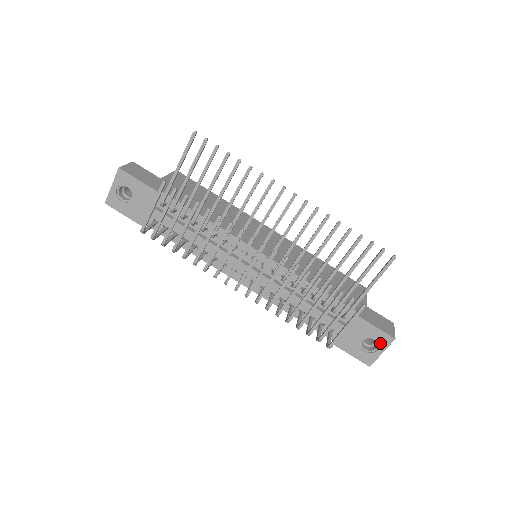
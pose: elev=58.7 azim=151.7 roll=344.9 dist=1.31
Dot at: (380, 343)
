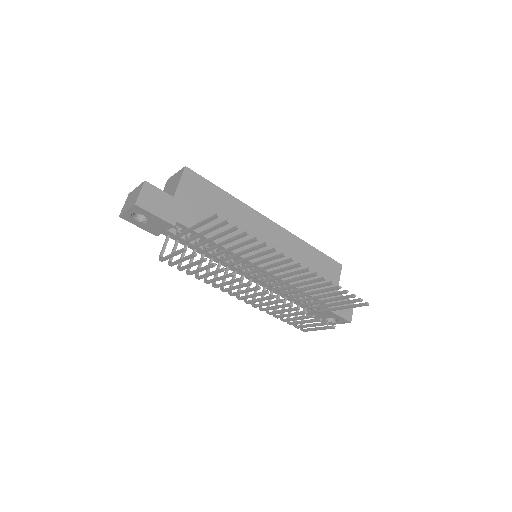
Dot at: (339, 321)
